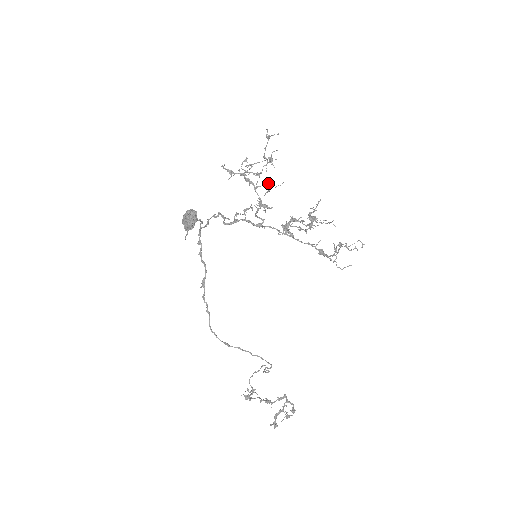
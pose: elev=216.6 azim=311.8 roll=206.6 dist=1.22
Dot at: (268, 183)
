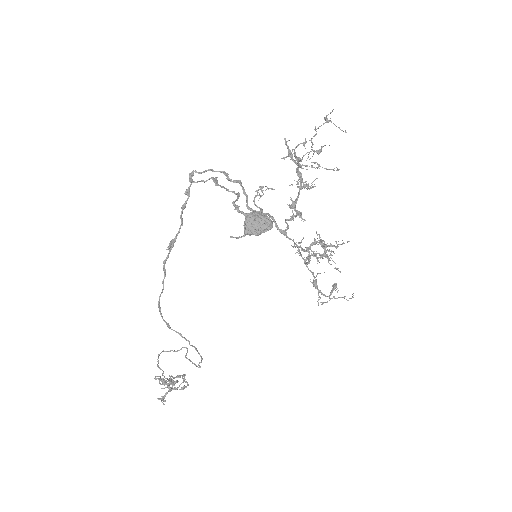
Dot at: (313, 187)
